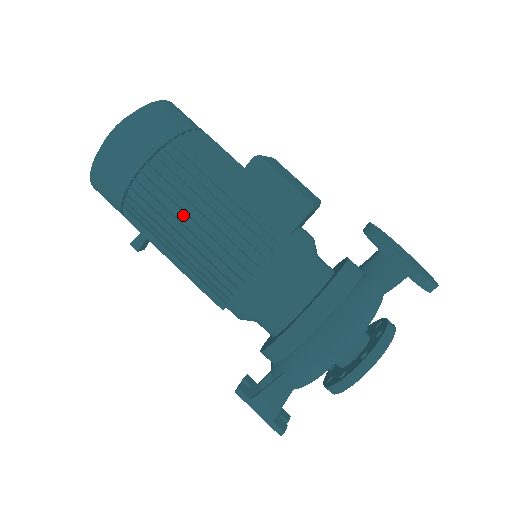
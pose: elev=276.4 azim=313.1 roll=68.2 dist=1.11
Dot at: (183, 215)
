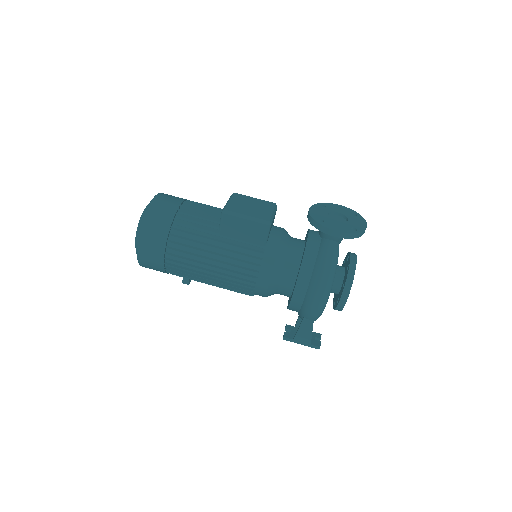
Dot at: (202, 264)
